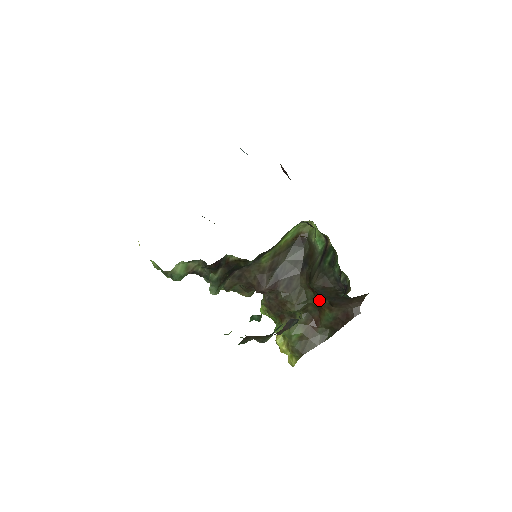
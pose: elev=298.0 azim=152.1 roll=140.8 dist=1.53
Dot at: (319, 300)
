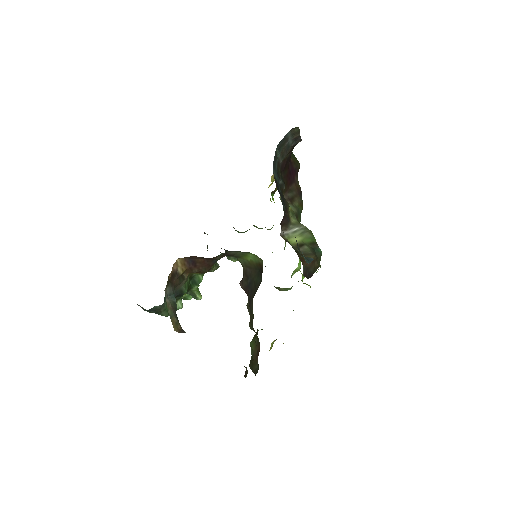
Dot at: occluded
